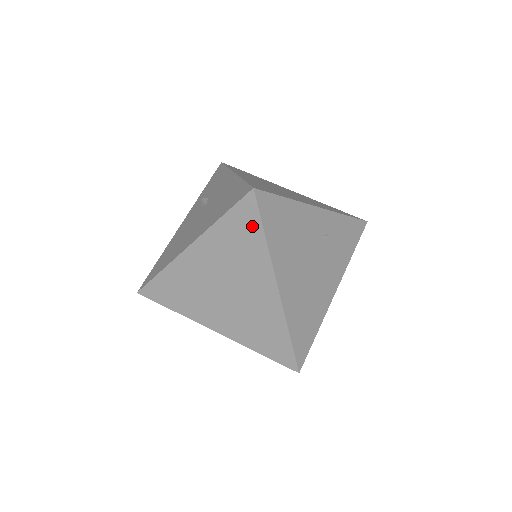
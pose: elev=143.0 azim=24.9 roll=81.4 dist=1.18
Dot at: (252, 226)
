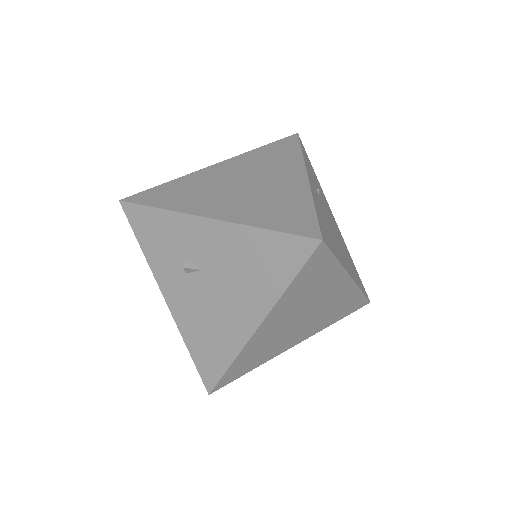
Dot at: (324, 264)
